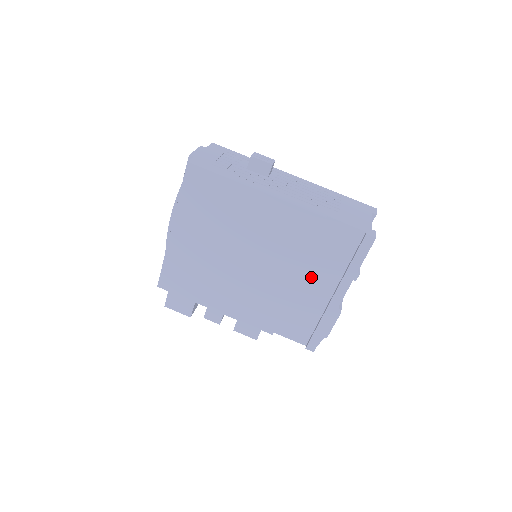
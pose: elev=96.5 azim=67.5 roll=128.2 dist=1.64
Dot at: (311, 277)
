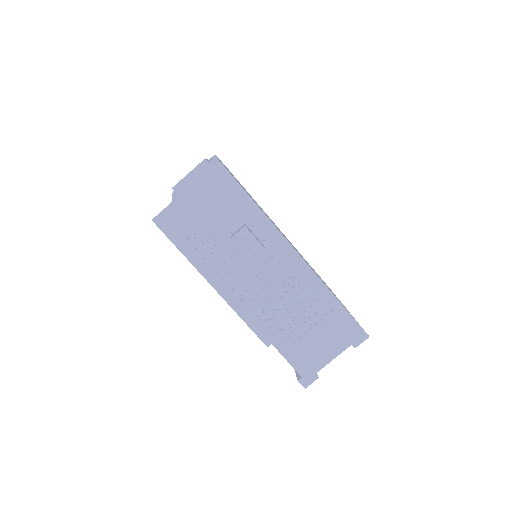
Dot at: occluded
